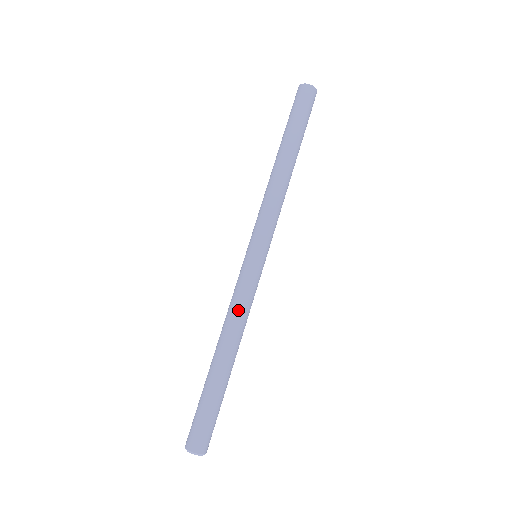
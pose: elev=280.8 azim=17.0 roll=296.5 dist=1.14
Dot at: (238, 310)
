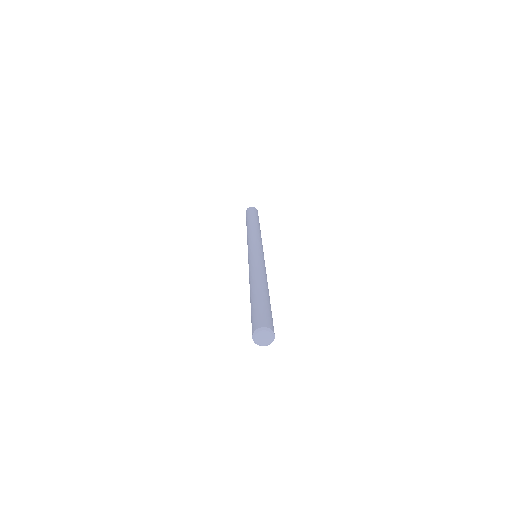
Dot at: (262, 268)
